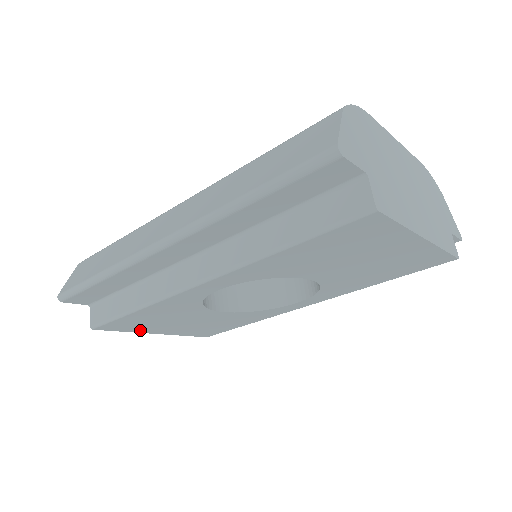
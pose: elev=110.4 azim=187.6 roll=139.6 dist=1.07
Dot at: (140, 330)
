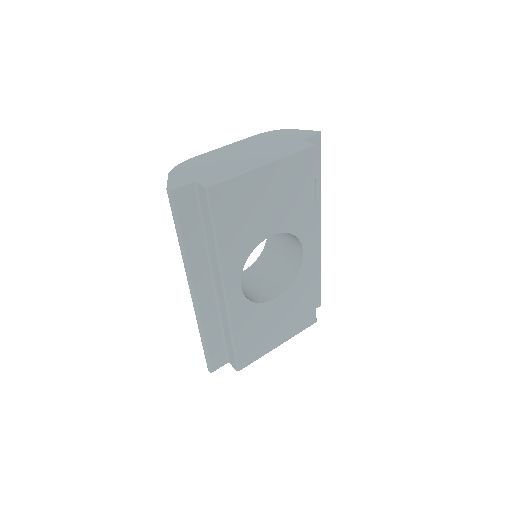
Dot at: (264, 350)
